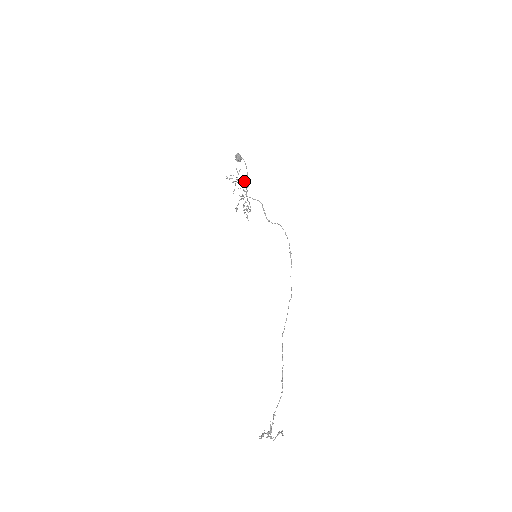
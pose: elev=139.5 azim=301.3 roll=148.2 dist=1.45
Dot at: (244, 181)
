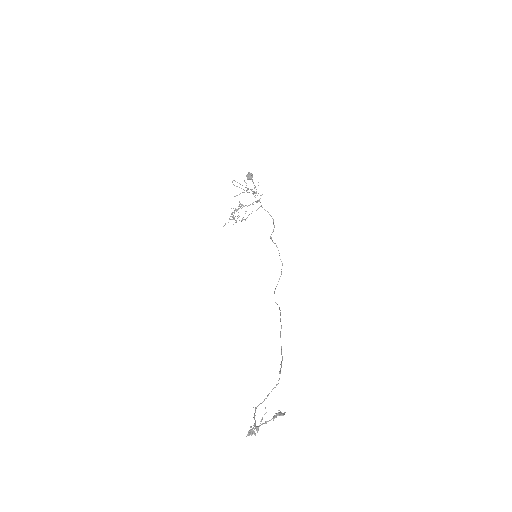
Dot at: occluded
